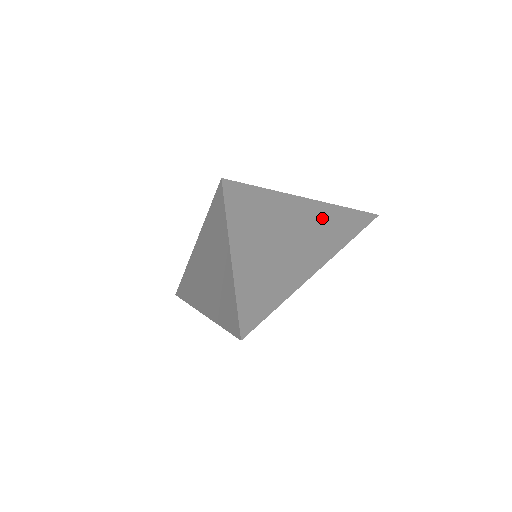
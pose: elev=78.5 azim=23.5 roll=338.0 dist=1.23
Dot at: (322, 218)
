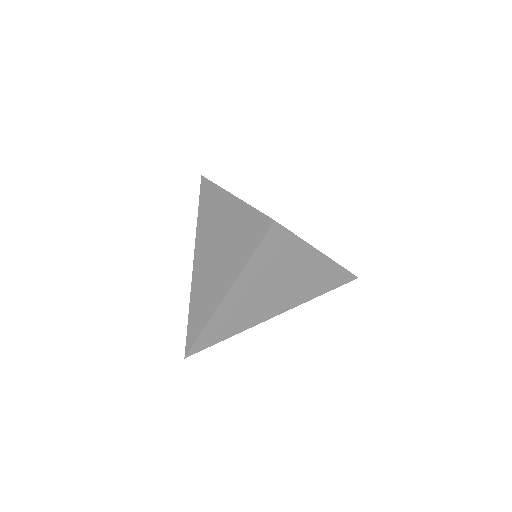
Dot at: (314, 275)
